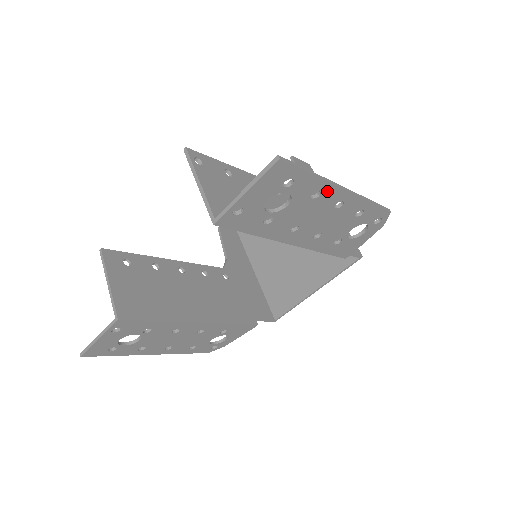
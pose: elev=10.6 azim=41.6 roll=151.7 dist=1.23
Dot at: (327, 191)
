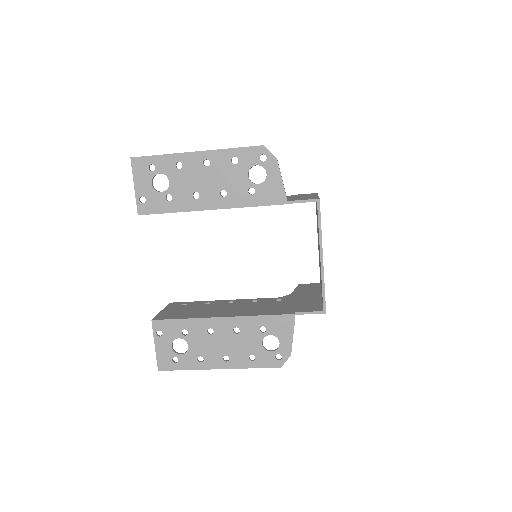
Dot at: (184, 159)
